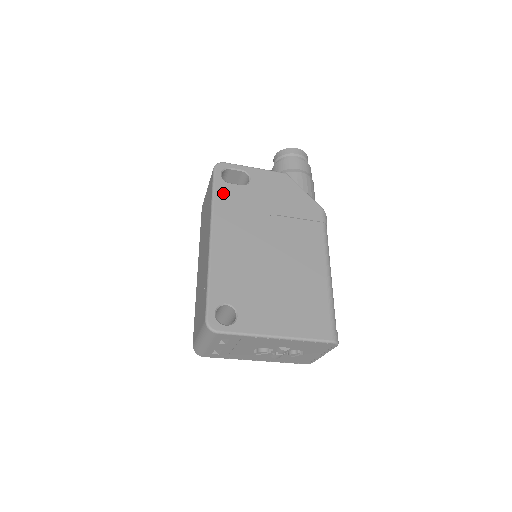
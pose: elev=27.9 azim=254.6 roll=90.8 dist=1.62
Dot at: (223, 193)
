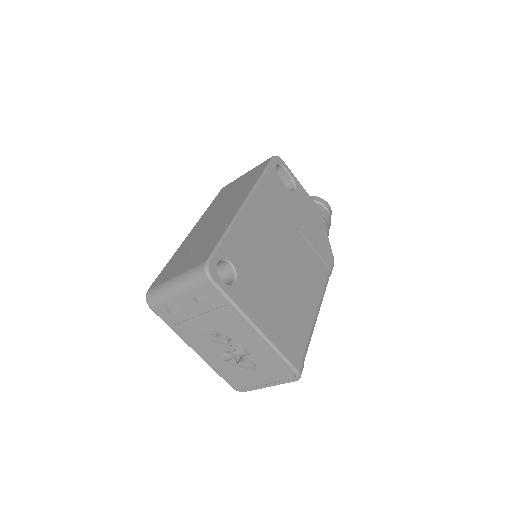
Dot at: (272, 179)
